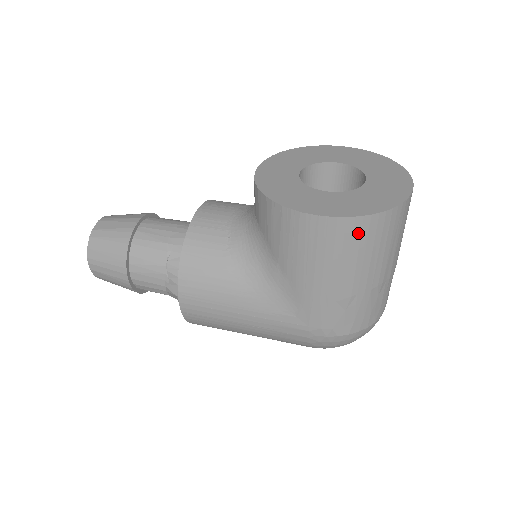
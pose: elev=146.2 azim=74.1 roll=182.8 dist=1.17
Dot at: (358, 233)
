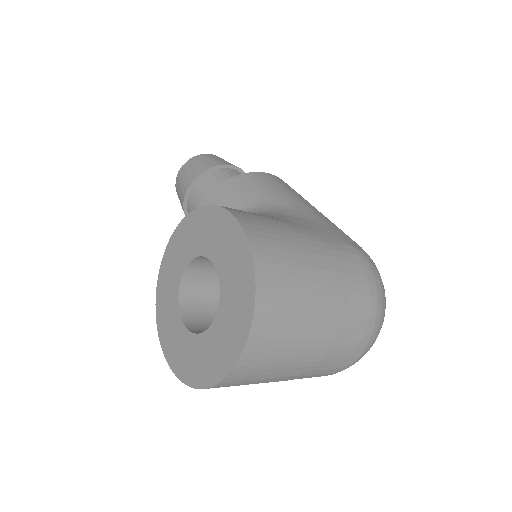
Dot at: occluded
